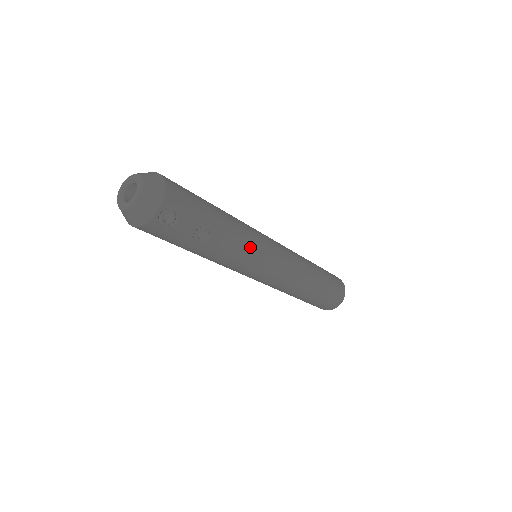
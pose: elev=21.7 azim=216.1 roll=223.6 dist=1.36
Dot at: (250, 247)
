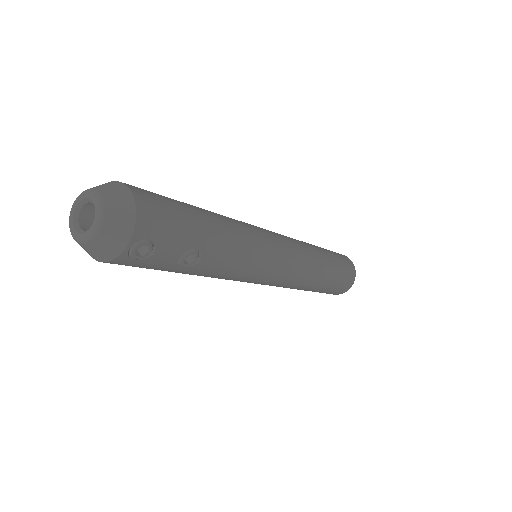
Dot at: (250, 258)
